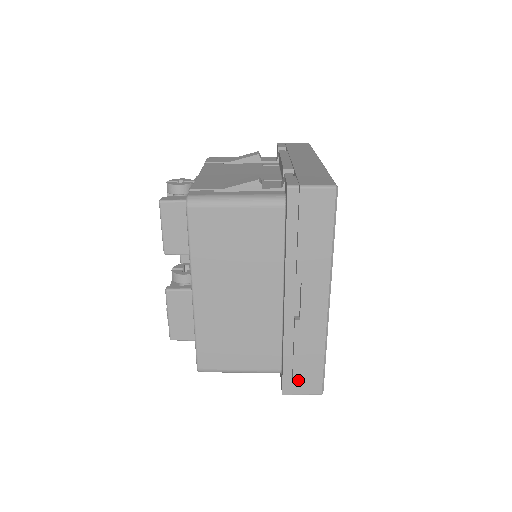
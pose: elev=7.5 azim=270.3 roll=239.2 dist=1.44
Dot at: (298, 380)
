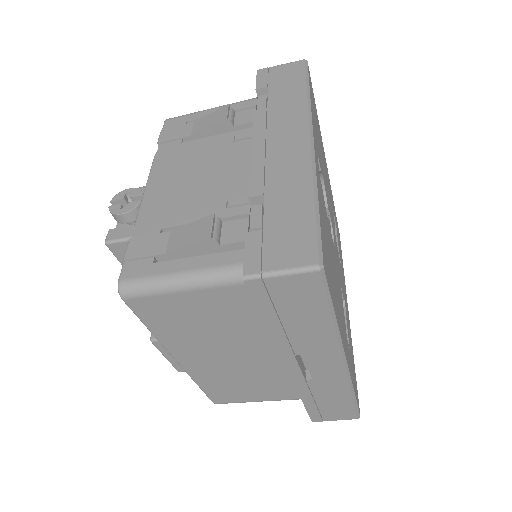
Dot at: (327, 413)
